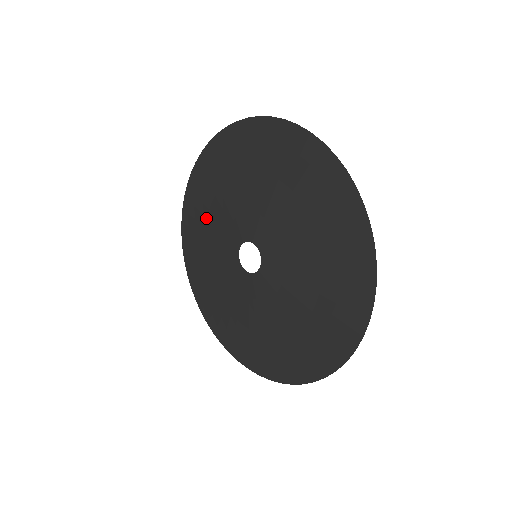
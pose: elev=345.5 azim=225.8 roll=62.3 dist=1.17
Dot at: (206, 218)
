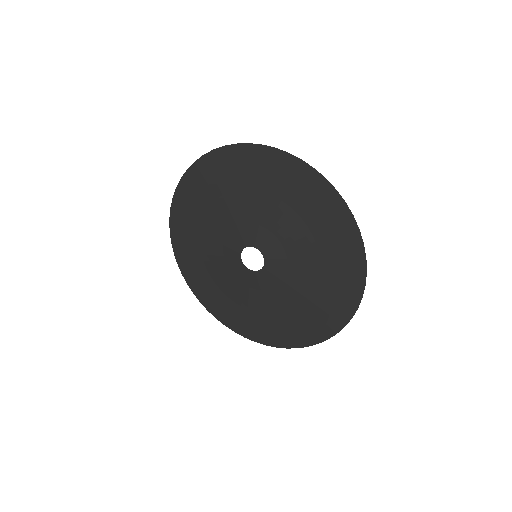
Dot at: (198, 241)
